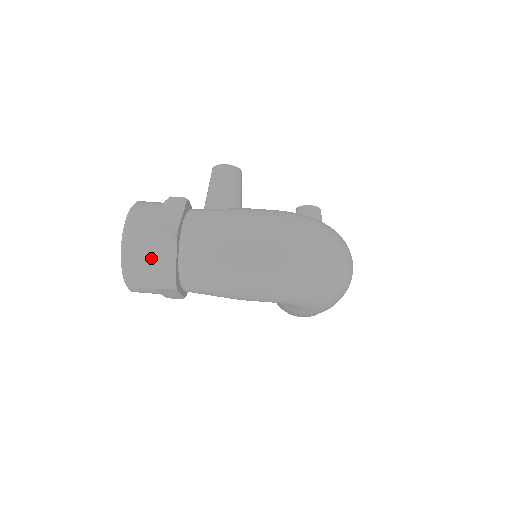
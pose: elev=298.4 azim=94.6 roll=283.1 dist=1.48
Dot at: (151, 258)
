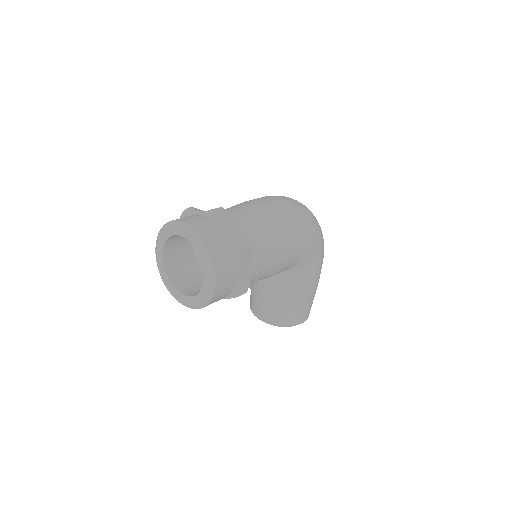
Dot at: (221, 229)
